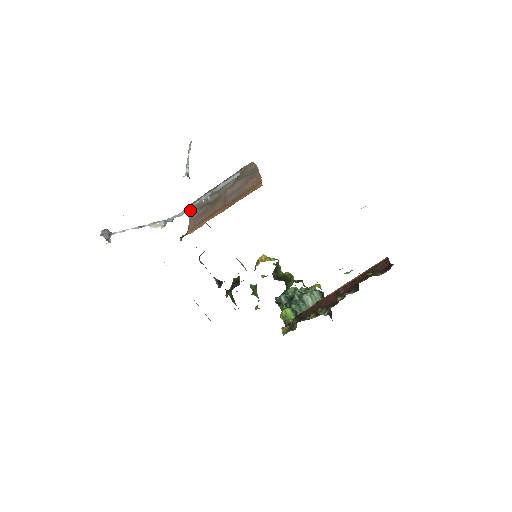
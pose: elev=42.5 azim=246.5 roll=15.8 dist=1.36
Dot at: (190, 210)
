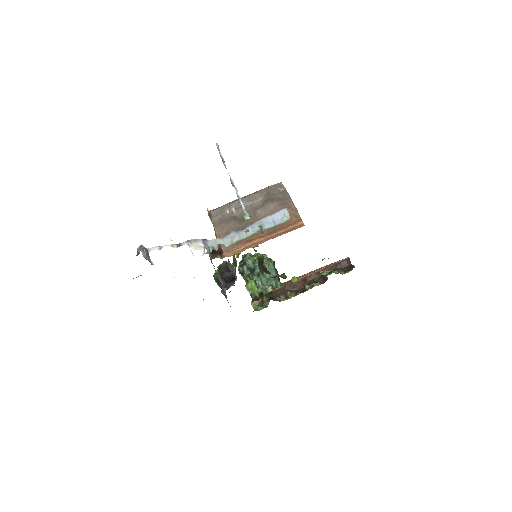
Dot at: (213, 218)
